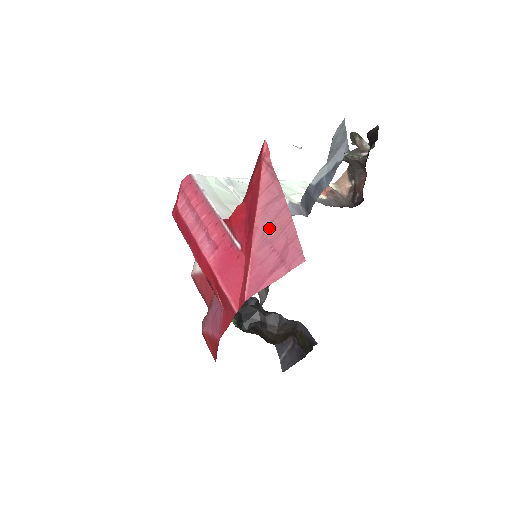
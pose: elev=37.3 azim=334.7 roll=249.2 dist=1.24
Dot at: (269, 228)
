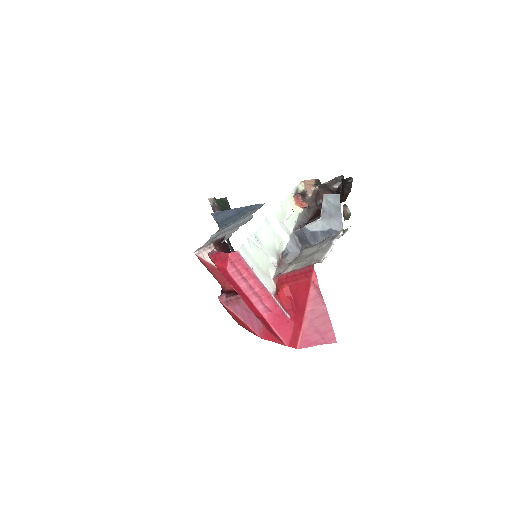
Dot at: (315, 320)
